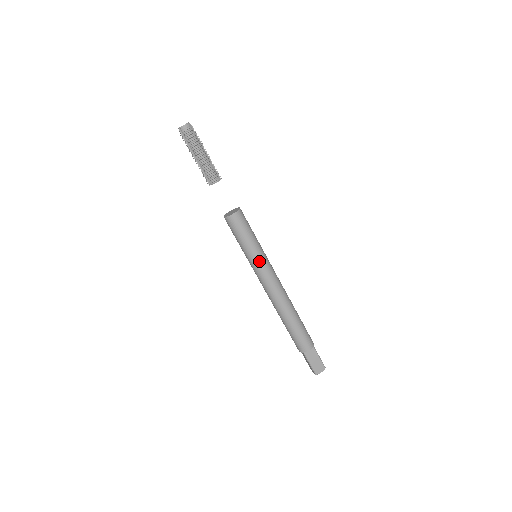
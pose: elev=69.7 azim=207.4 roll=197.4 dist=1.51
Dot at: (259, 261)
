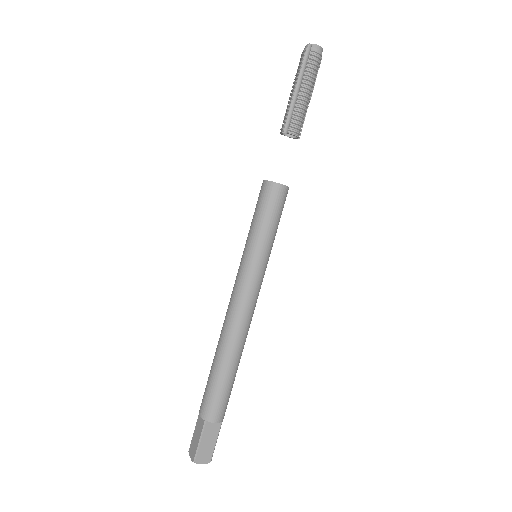
Dot at: (259, 263)
